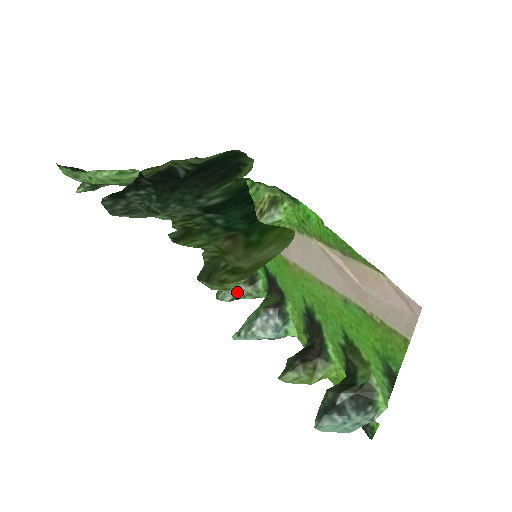
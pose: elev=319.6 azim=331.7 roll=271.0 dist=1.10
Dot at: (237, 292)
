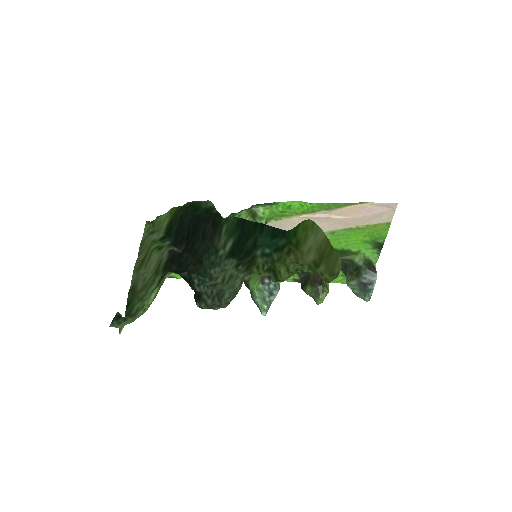
Dot at: occluded
